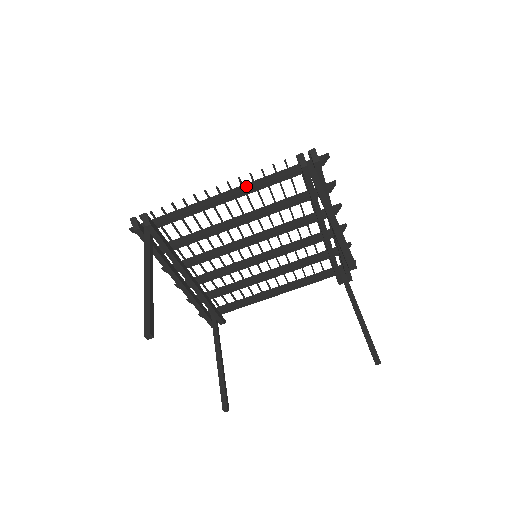
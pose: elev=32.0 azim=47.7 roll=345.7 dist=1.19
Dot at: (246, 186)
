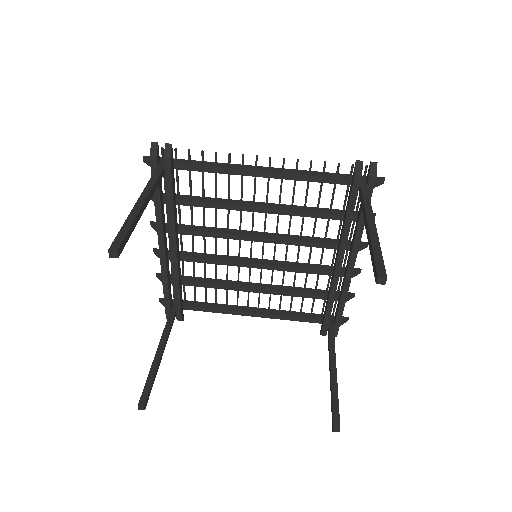
Dot at: (287, 170)
